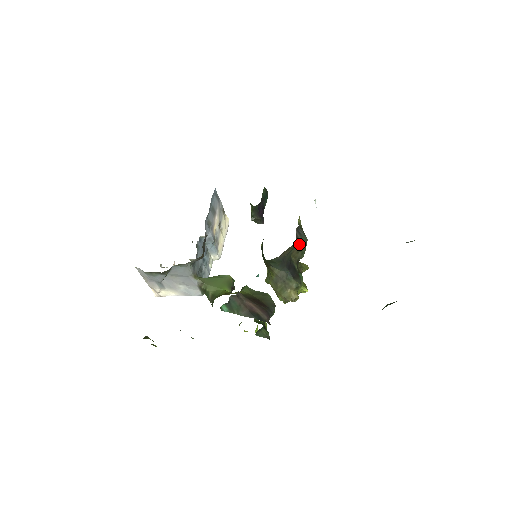
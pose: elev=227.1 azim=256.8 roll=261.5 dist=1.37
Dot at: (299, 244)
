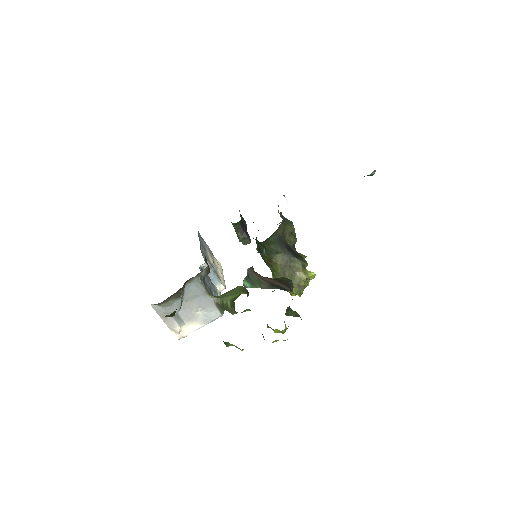
Dot at: (288, 225)
